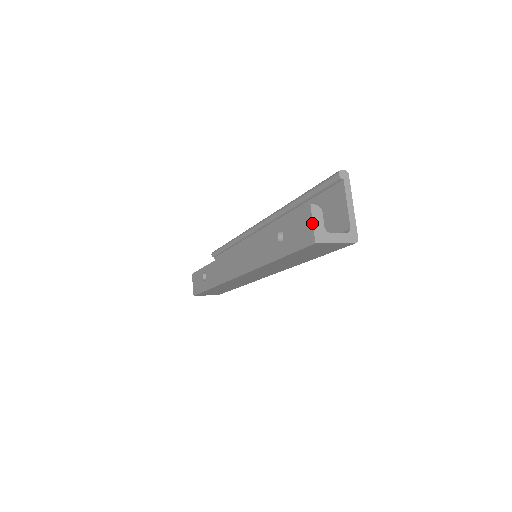
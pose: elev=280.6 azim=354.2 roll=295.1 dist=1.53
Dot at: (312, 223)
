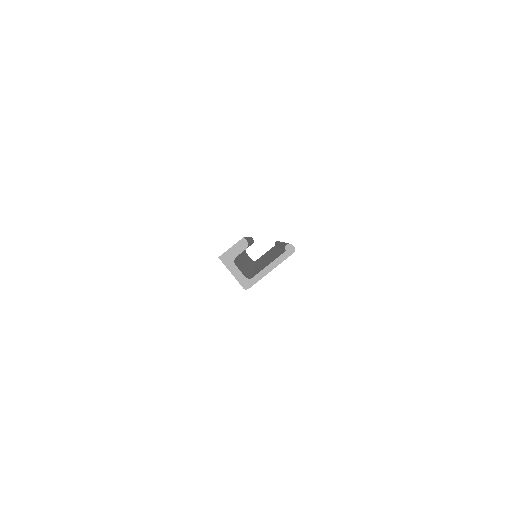
Dot at: occluded
